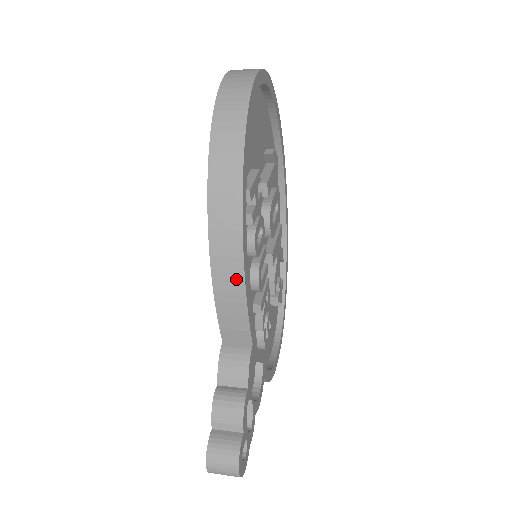
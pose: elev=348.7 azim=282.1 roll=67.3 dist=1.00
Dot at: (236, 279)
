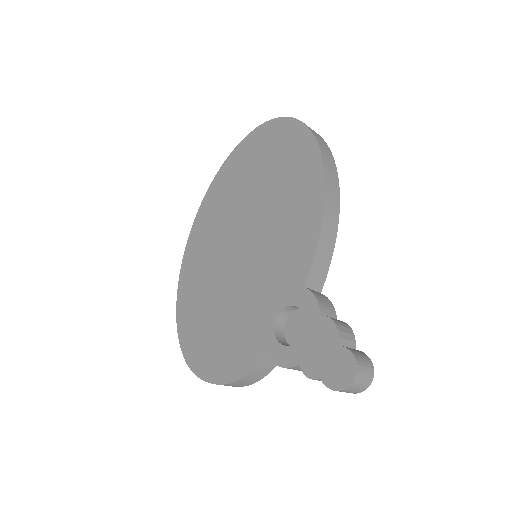
Dot at: (334, 227)
